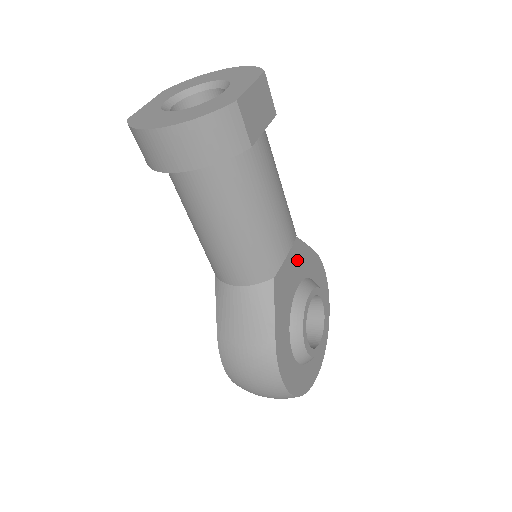
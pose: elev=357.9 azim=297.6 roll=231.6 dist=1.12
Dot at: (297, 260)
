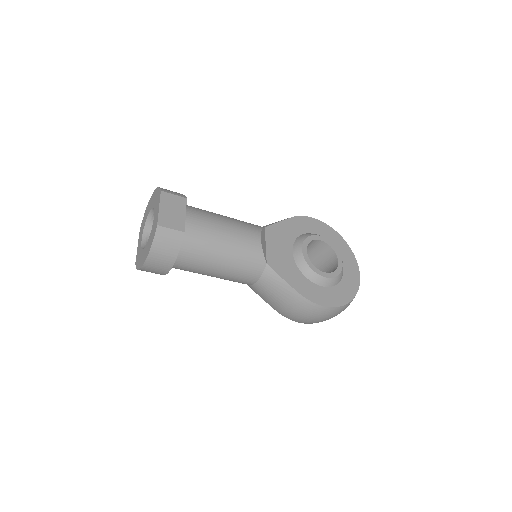
Dot at: (279, 237)
